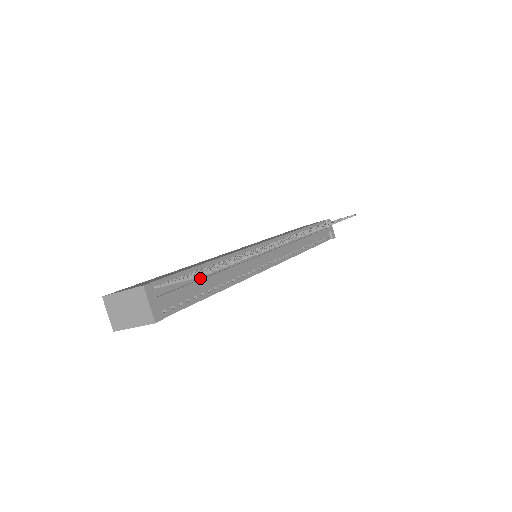
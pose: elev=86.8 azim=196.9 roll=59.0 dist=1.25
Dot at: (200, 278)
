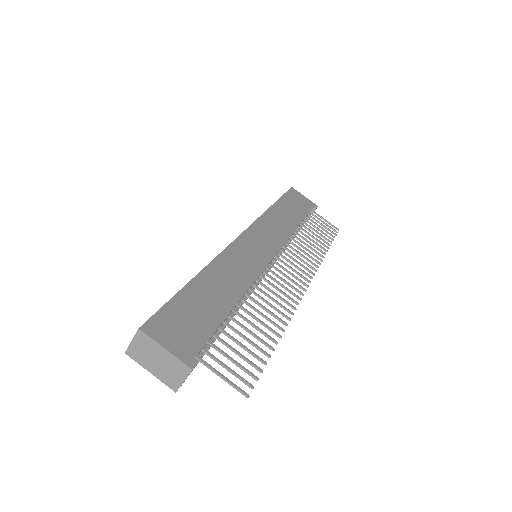
Dot at: (222, 324)
